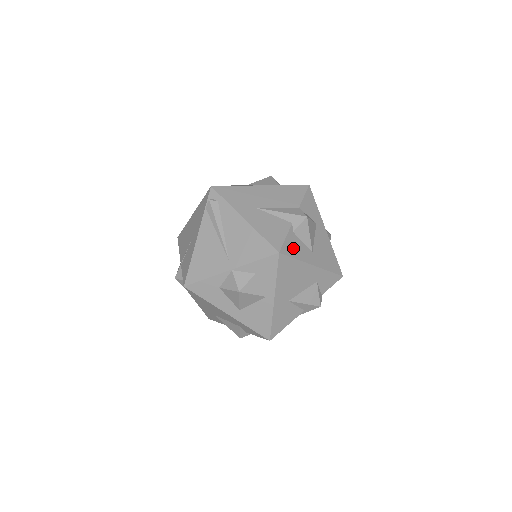
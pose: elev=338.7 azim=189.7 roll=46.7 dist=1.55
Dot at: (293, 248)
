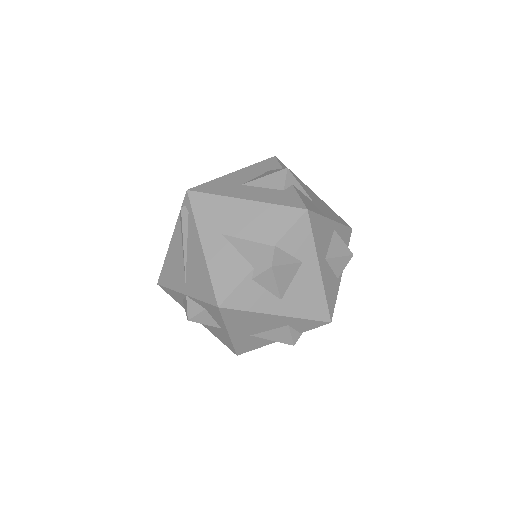
Dot at: (246, 299)
